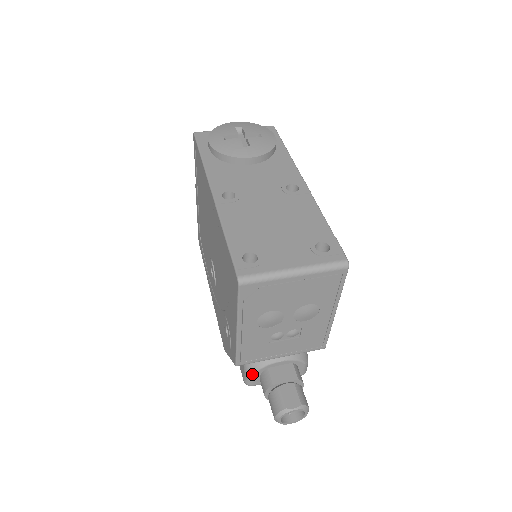
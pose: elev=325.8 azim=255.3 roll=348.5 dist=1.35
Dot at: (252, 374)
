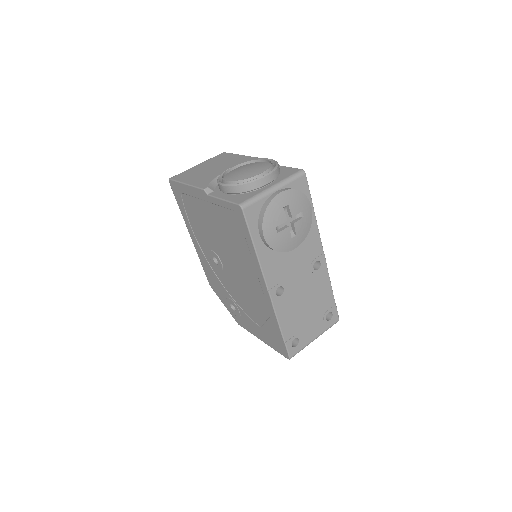
Dot at: occluded
